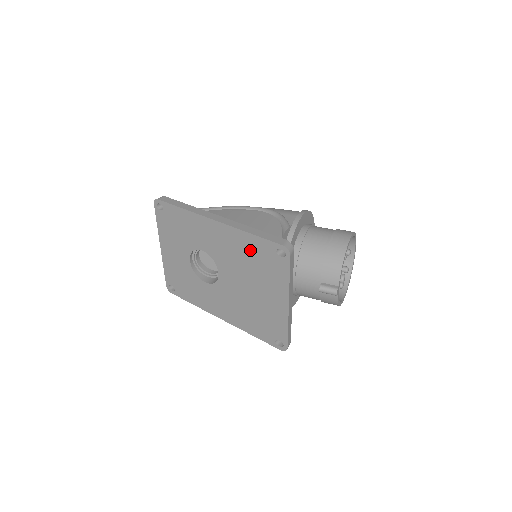
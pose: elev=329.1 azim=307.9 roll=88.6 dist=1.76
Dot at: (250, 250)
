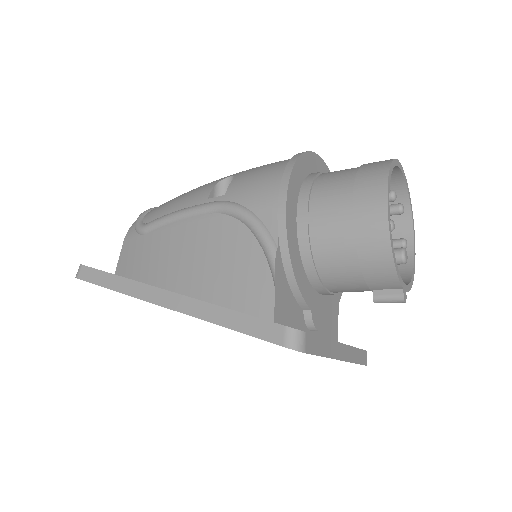
Dot at: occluded
